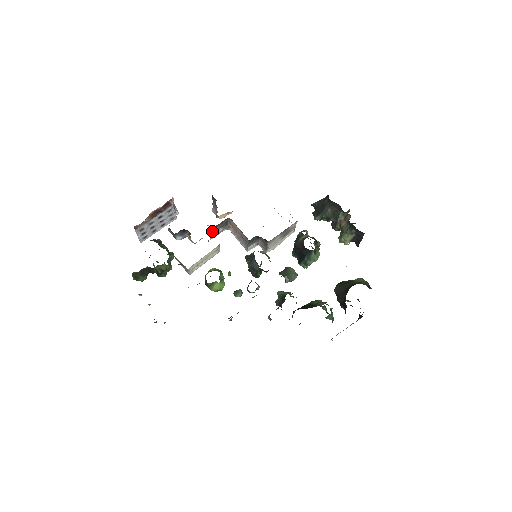
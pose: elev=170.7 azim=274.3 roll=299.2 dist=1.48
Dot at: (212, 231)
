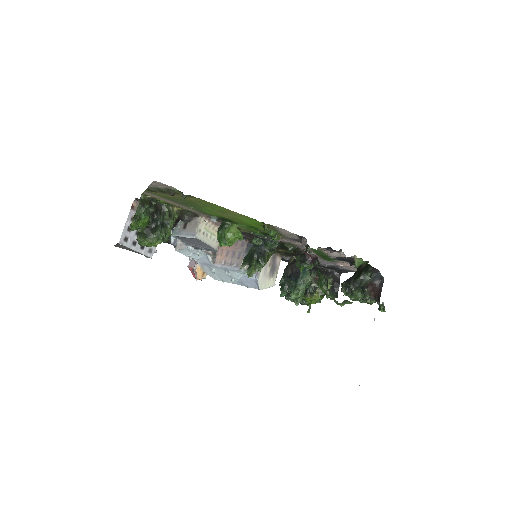
Dot at: occluded
